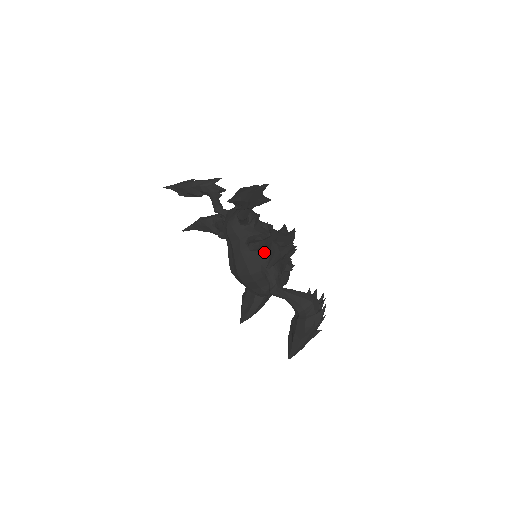
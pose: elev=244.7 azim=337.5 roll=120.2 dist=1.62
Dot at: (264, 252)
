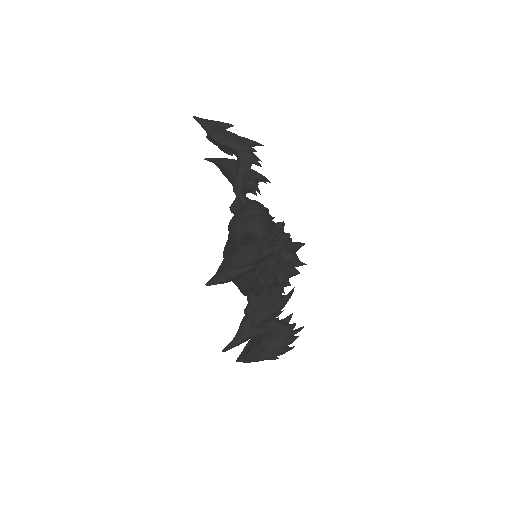
Dot at: (258, 274)
